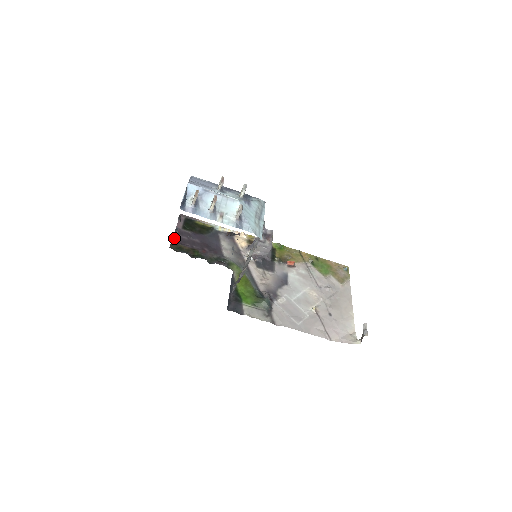
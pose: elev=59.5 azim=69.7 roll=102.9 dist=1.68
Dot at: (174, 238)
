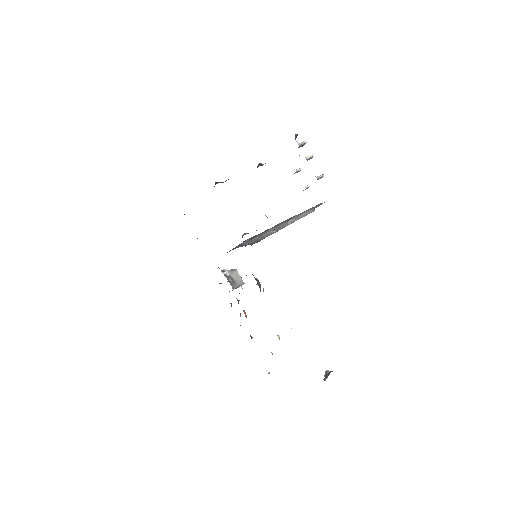
Dot at: occluded
